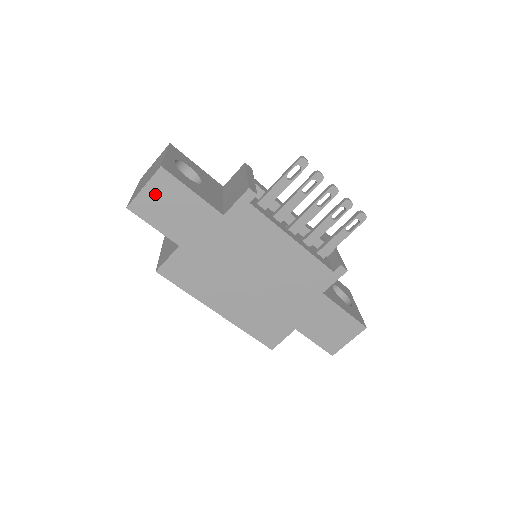
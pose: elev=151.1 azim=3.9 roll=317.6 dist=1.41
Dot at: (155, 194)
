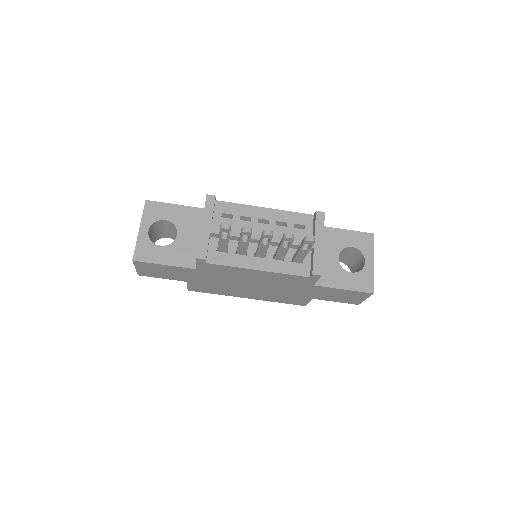
Dot at: (145, 269)
